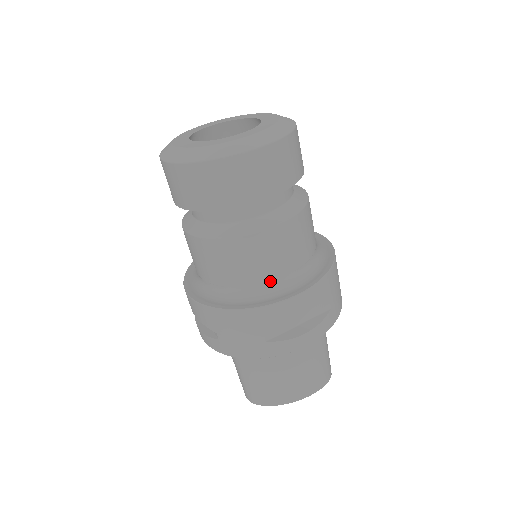
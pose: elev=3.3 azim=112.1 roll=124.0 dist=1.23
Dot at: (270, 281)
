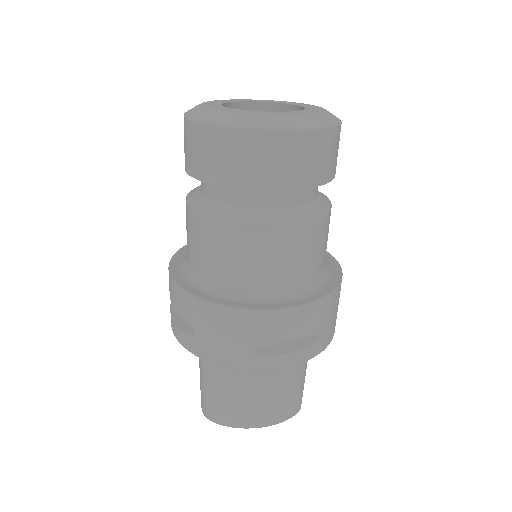
Dot at: (271, 284)
